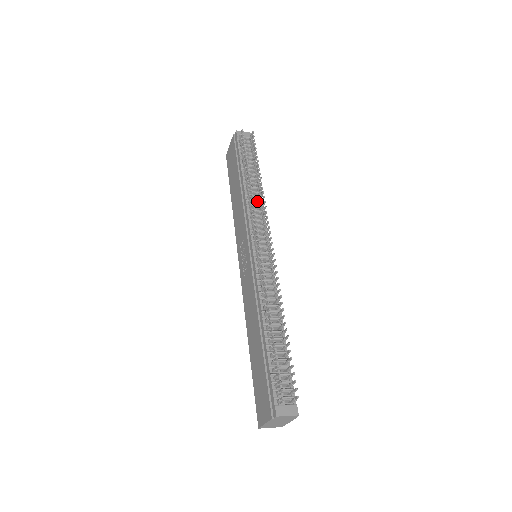
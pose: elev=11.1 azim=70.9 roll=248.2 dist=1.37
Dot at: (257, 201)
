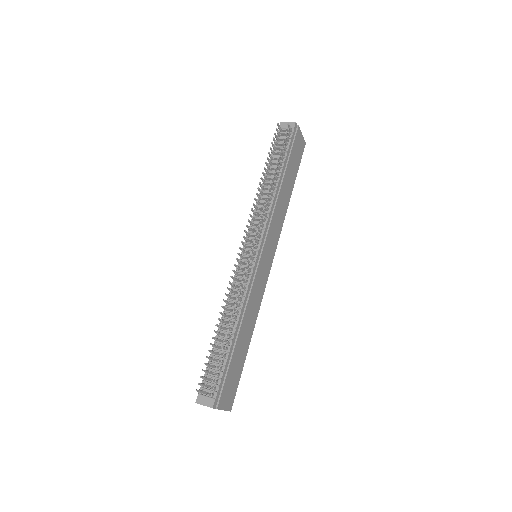
Dot at: occluded
